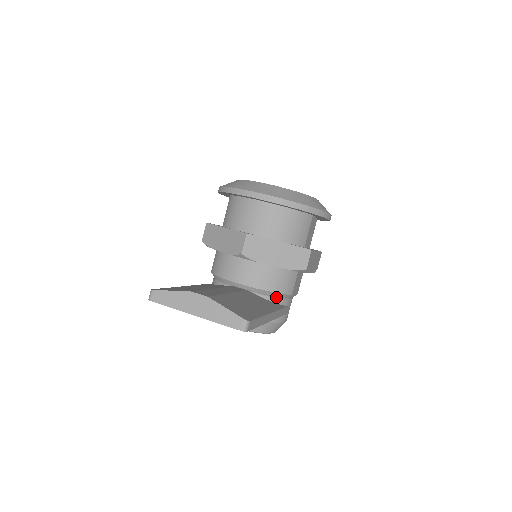
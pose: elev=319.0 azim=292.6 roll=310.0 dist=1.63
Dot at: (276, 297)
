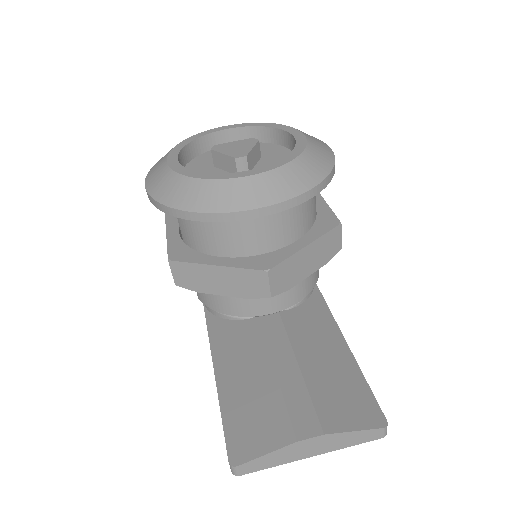
Dot at: occluded
